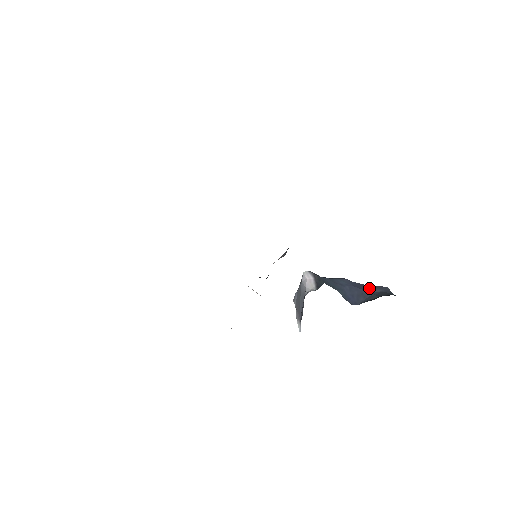
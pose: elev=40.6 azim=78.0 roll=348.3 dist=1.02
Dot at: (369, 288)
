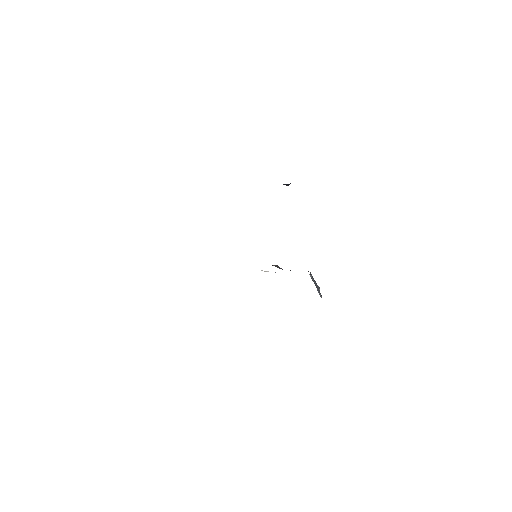
Dot at: occluded
